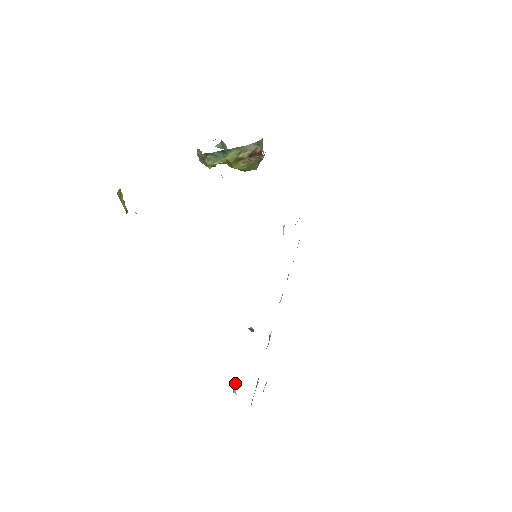
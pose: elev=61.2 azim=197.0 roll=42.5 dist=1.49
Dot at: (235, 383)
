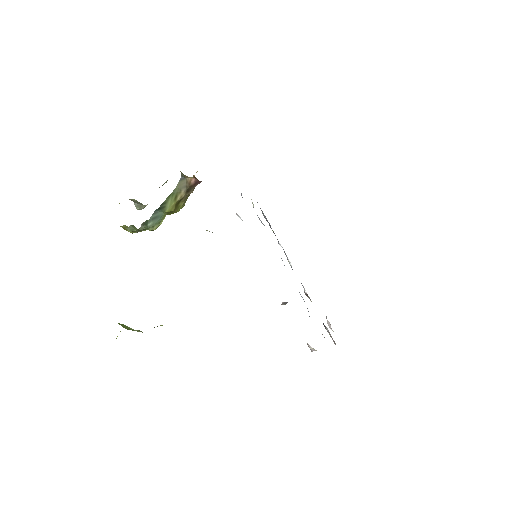
Dot at: (308, 345)
